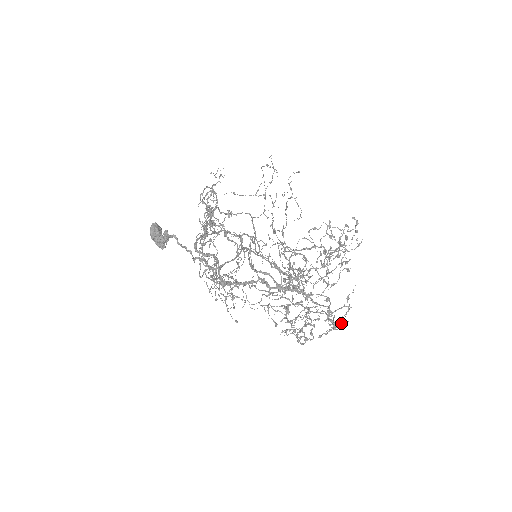
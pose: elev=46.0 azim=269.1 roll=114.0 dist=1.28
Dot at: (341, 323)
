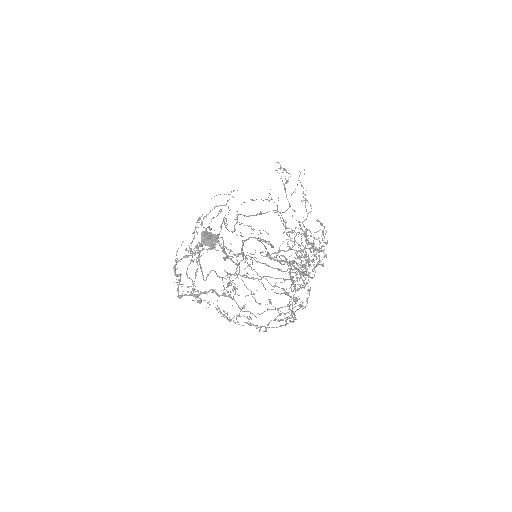
Dot at: (287, 318)
